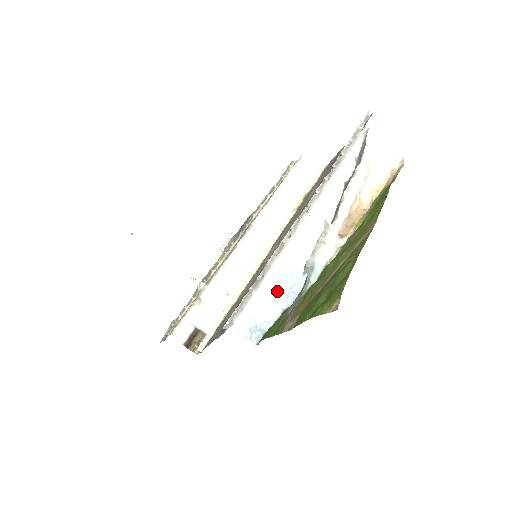
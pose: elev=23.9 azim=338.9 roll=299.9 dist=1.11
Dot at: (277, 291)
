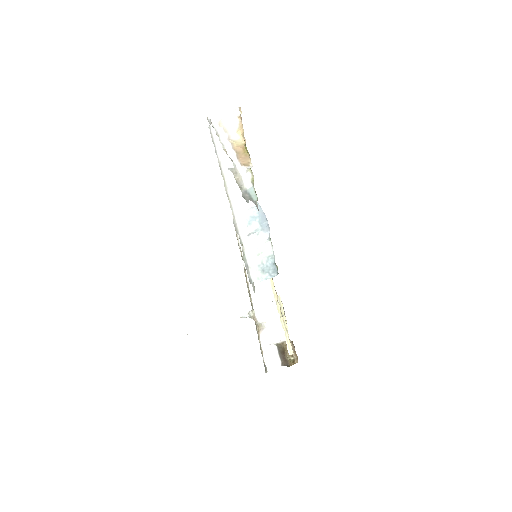
Dot at: (253, 233)
